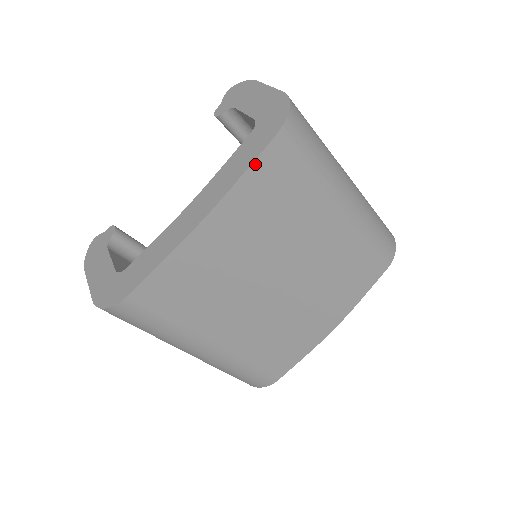
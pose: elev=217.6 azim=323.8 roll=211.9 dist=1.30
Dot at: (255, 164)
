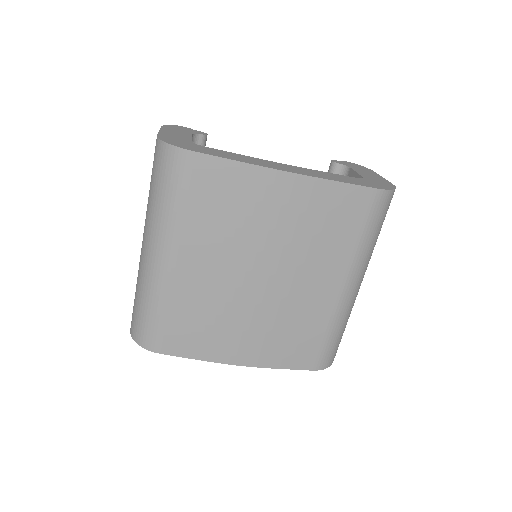
Dot at: (349, 186)
